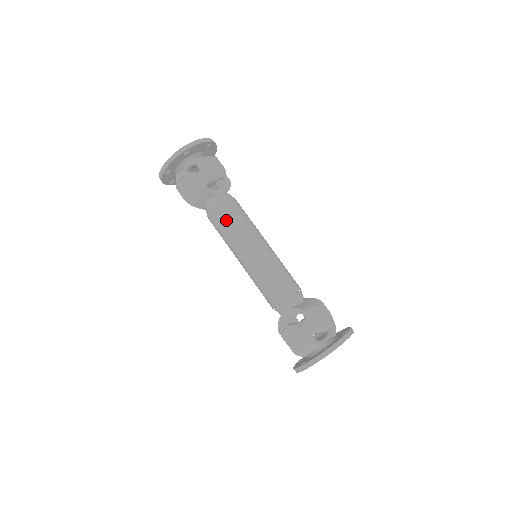
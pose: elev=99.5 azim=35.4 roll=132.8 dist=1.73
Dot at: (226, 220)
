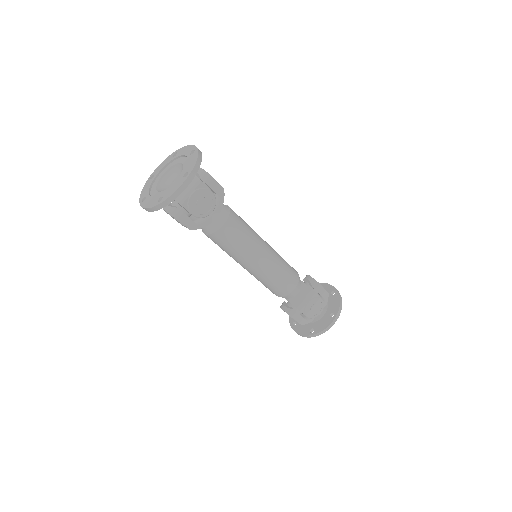
Dot at: (221, 246)
